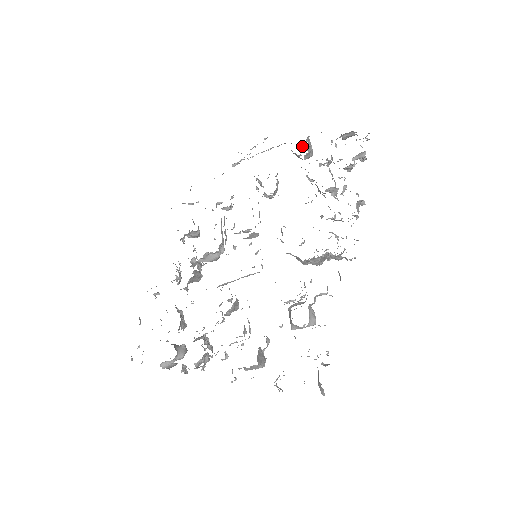
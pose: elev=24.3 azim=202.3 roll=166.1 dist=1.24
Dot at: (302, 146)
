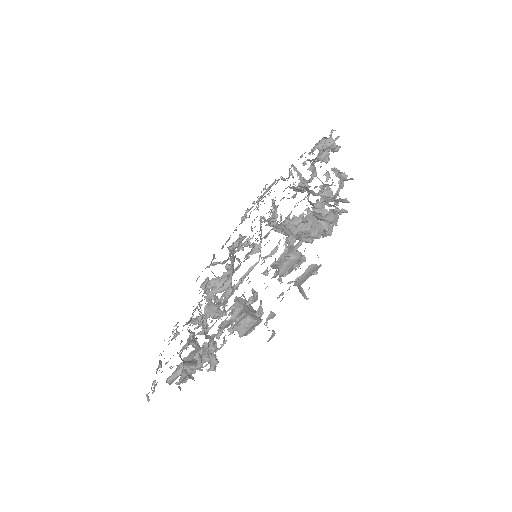
Dot at: (292, 176)
